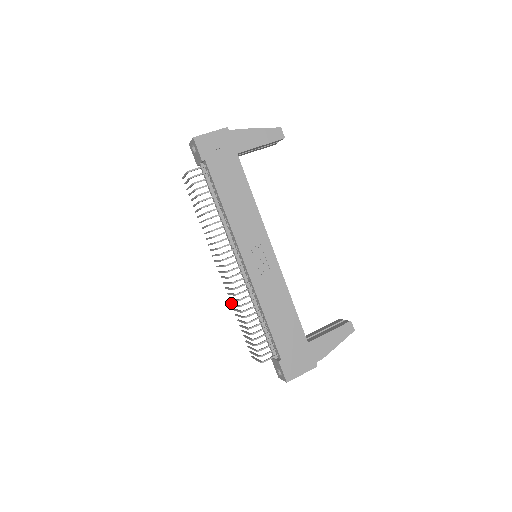
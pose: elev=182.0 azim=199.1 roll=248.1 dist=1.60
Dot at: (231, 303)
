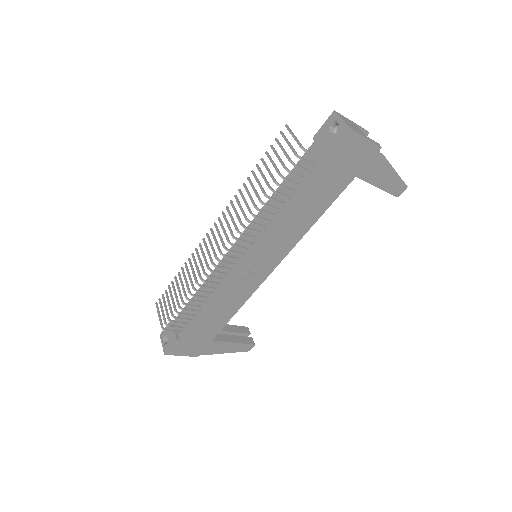
Dot at: occluded
